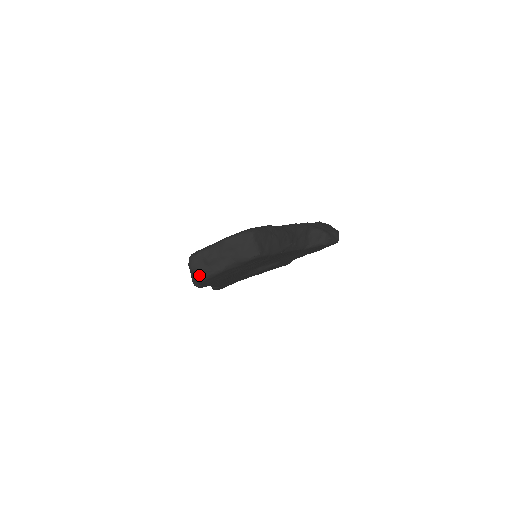
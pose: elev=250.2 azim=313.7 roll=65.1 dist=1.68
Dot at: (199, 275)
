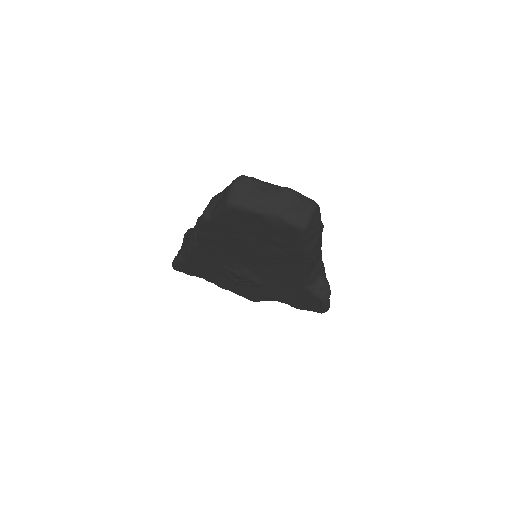
Dot at: (235, 198)
